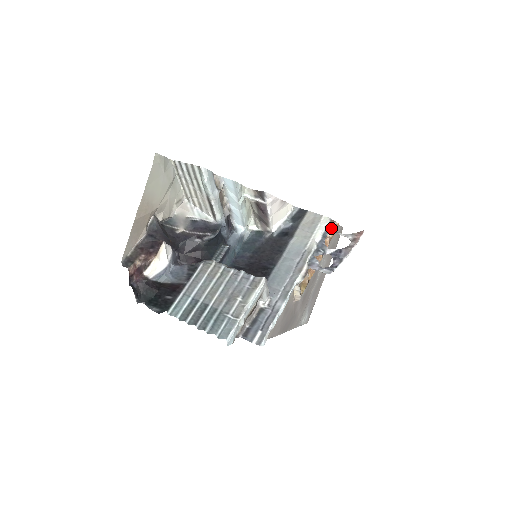
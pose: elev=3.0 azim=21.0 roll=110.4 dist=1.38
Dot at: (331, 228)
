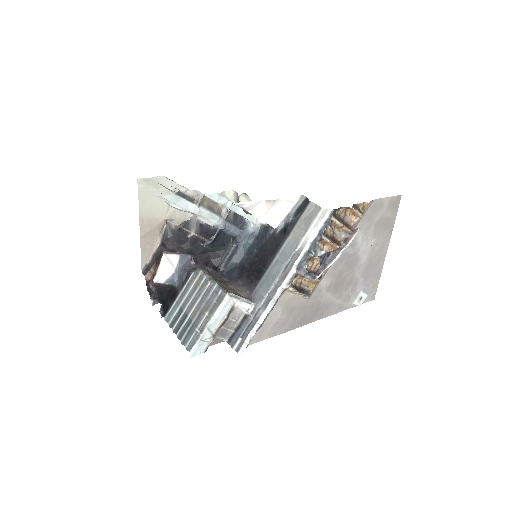
Dot at: (330, 223)
